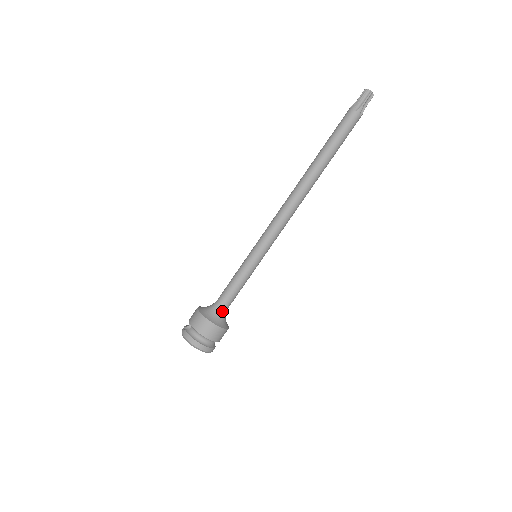
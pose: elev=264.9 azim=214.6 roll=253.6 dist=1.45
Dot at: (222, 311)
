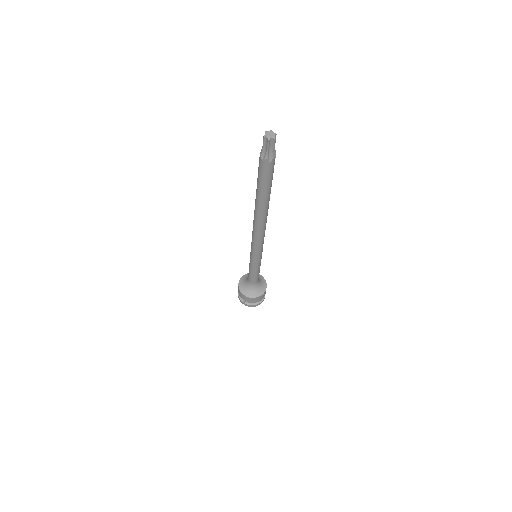
Dot at: (258, 284)
